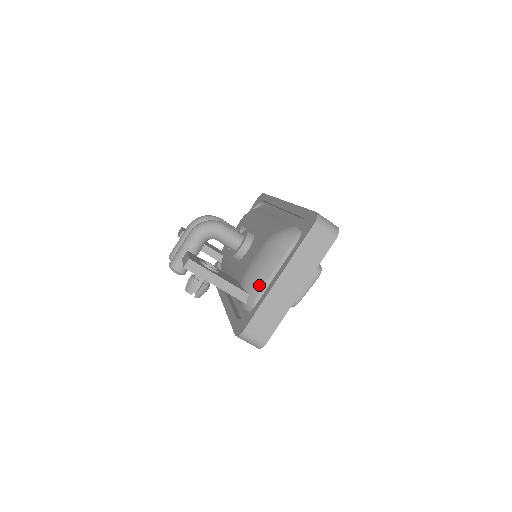
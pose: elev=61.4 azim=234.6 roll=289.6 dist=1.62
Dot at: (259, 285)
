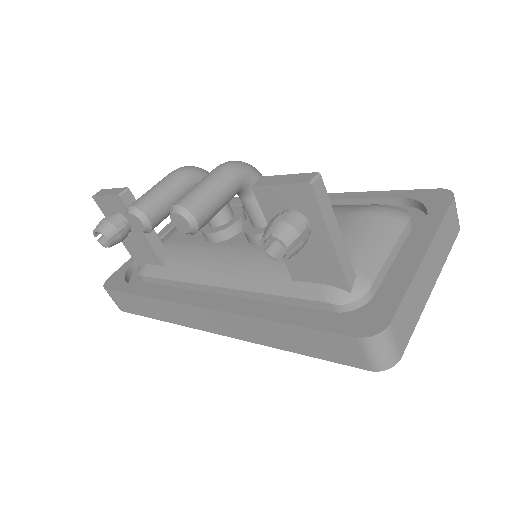
Dot at: (373, 265)
